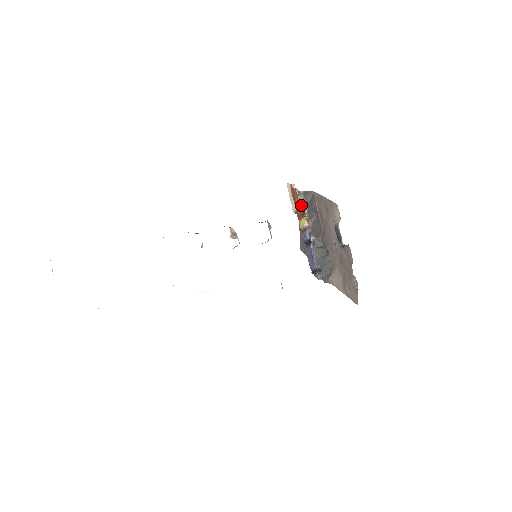
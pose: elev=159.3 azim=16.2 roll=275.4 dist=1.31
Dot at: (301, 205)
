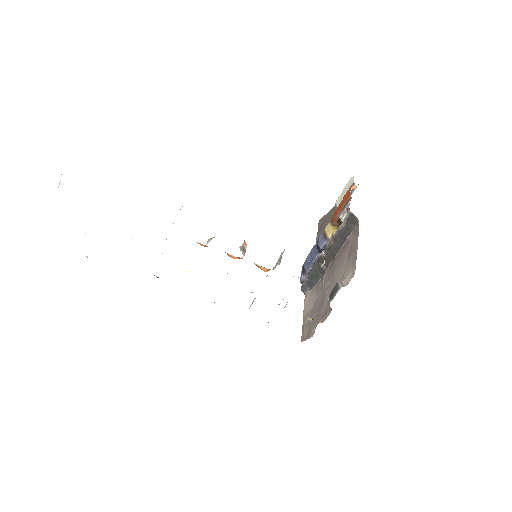
Dot at: (341, 216)
